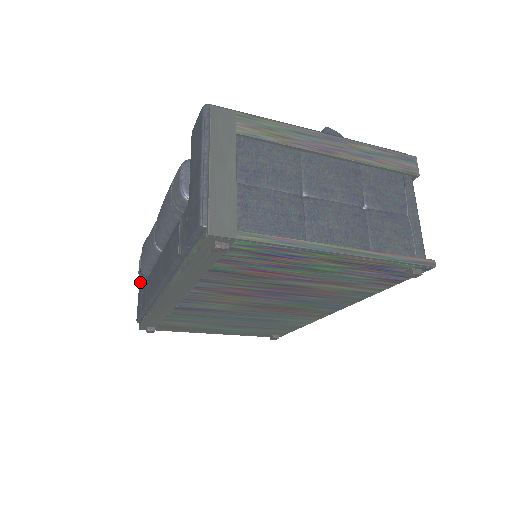
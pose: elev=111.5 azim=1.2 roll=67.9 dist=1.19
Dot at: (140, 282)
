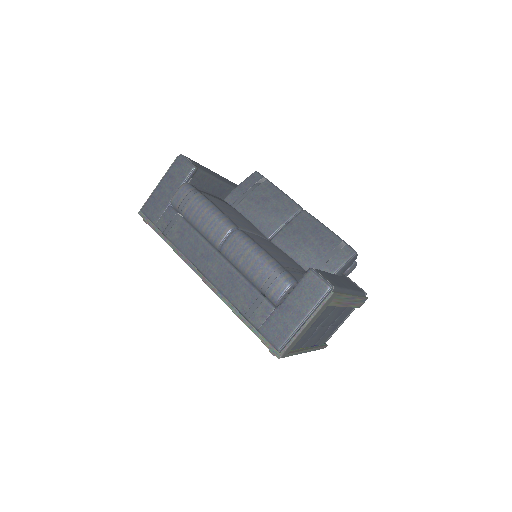
Dot at: (164, 190)
